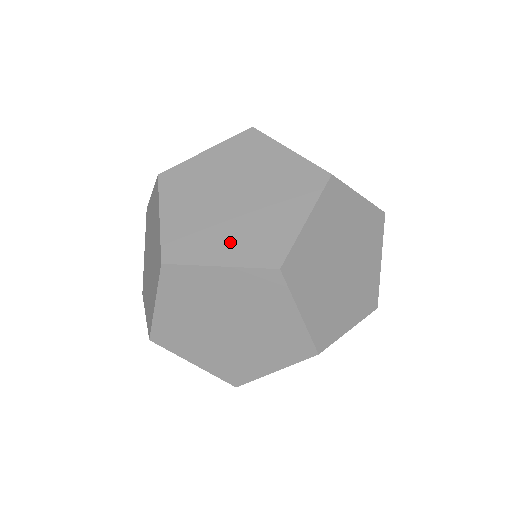
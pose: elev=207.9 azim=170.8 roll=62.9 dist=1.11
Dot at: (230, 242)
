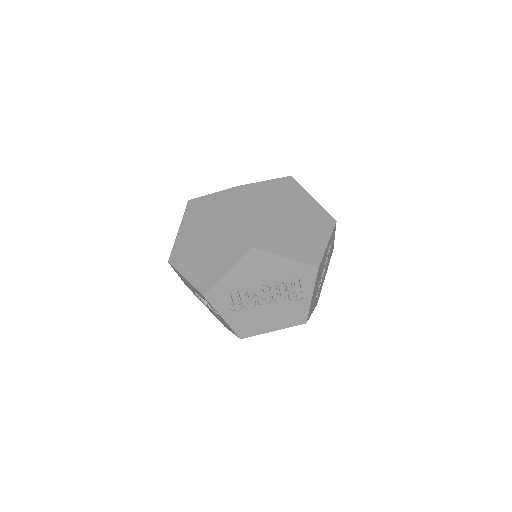
Dot at: occluded
